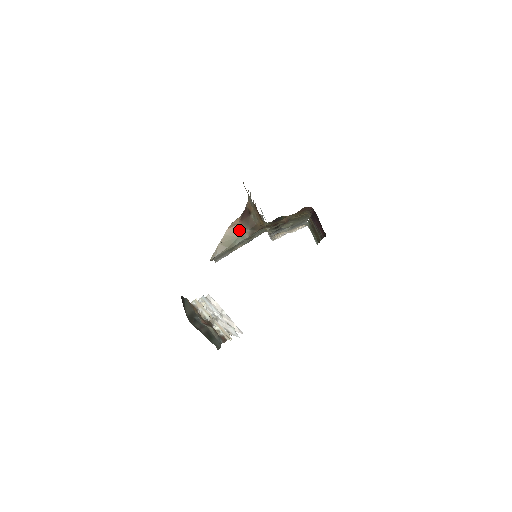
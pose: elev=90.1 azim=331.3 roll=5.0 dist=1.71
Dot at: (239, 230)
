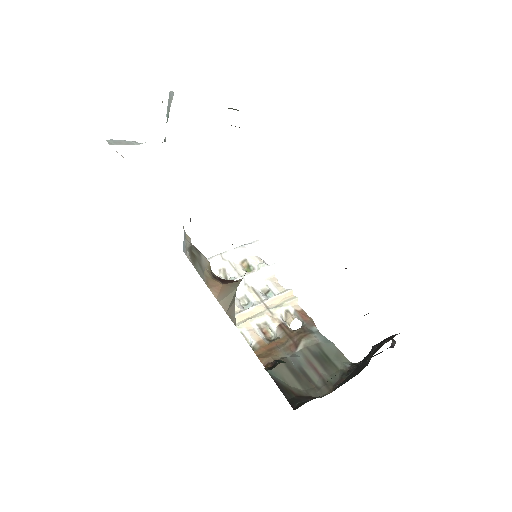
Dot at: (231, 286)
